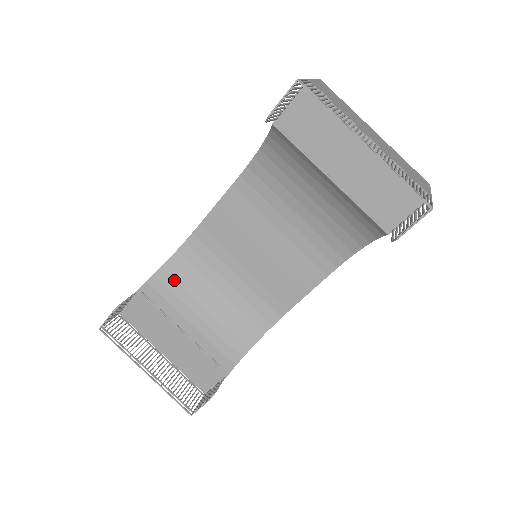
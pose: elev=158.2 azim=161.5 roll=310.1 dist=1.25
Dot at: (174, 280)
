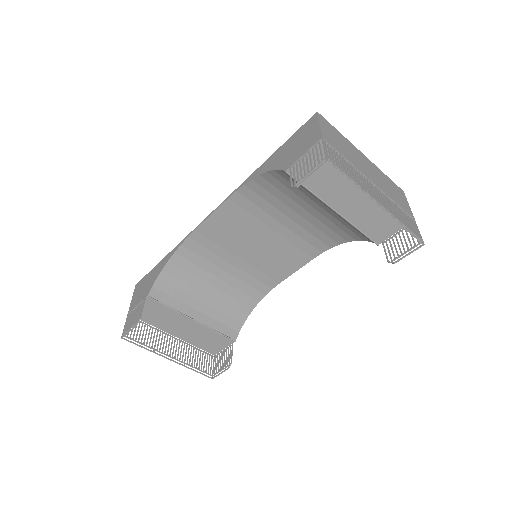
Dot at: (176, 278)
